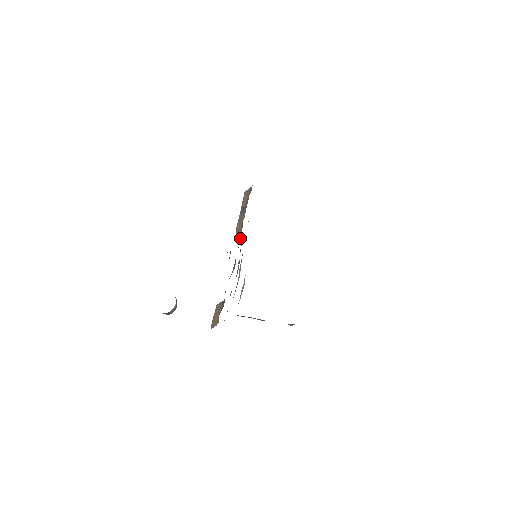
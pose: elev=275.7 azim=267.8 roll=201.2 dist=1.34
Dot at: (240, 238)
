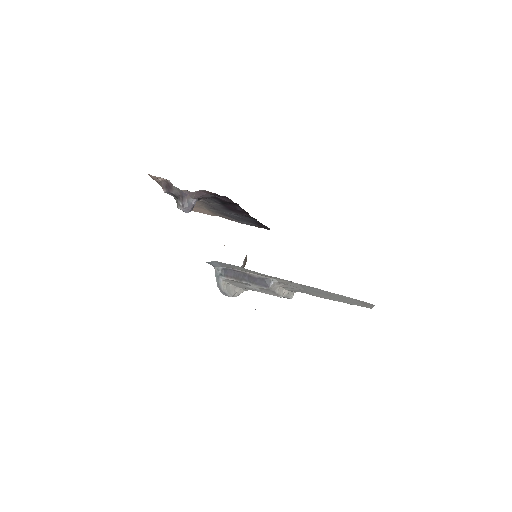
Dot at: occluded
